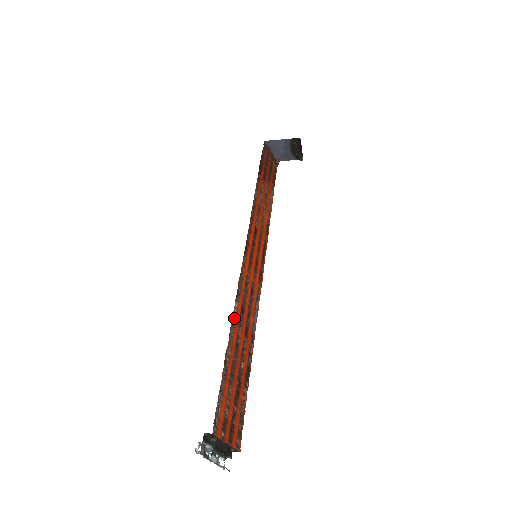
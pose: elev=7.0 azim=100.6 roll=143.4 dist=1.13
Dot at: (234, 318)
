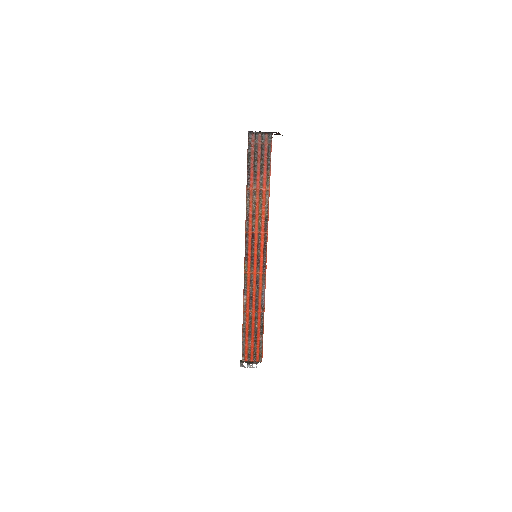
Dot at: (245, 306)
